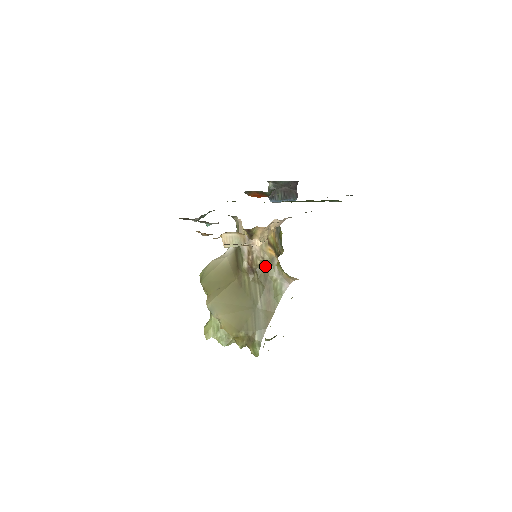
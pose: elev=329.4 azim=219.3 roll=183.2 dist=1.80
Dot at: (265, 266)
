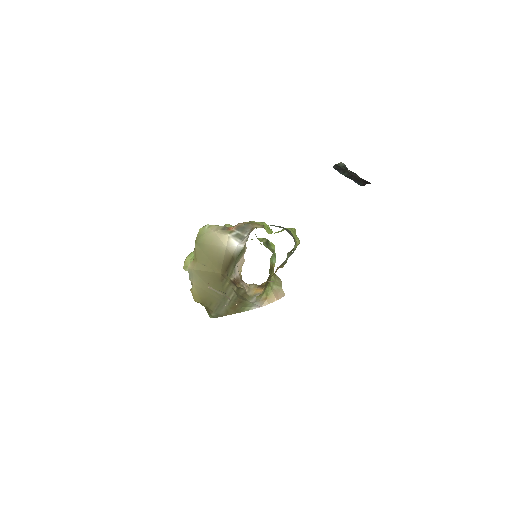
Dot at: occluded
